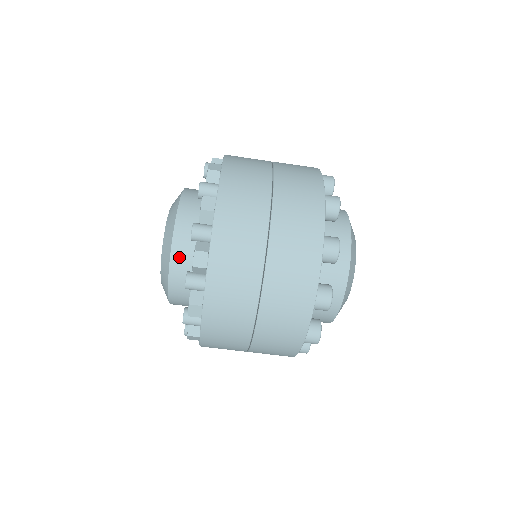
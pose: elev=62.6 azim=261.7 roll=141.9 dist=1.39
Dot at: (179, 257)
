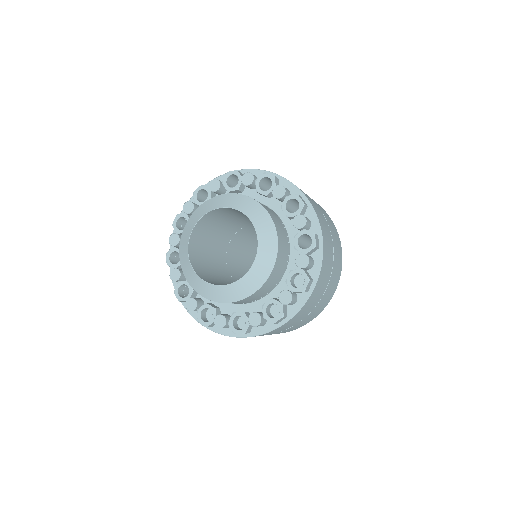
Dot at: occluded
